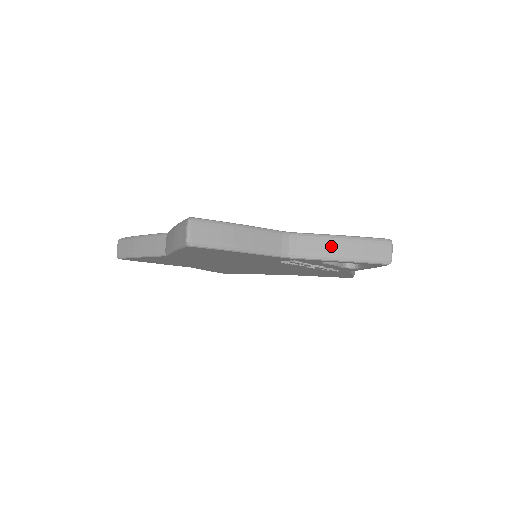
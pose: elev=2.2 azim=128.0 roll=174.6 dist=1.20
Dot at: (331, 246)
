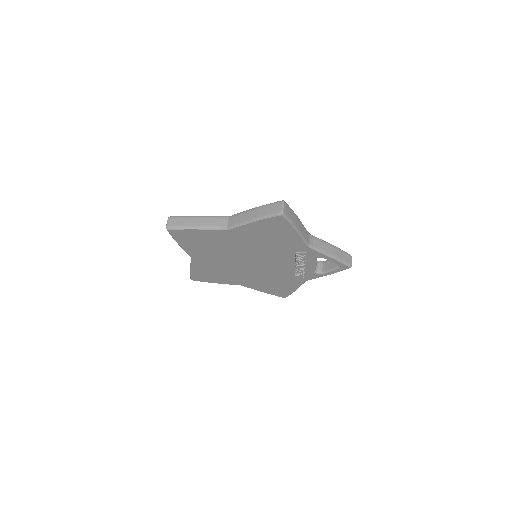
Dot at: (328, 248)
